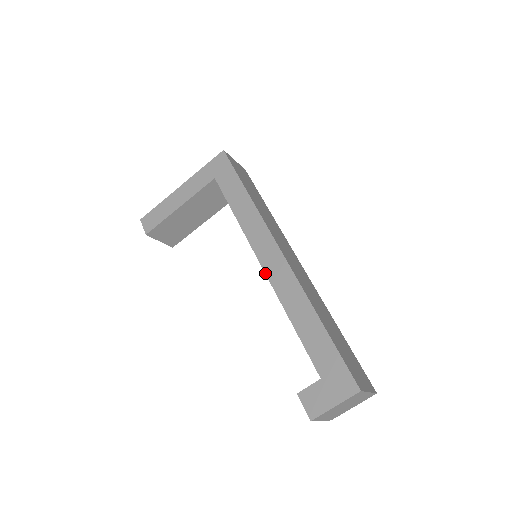
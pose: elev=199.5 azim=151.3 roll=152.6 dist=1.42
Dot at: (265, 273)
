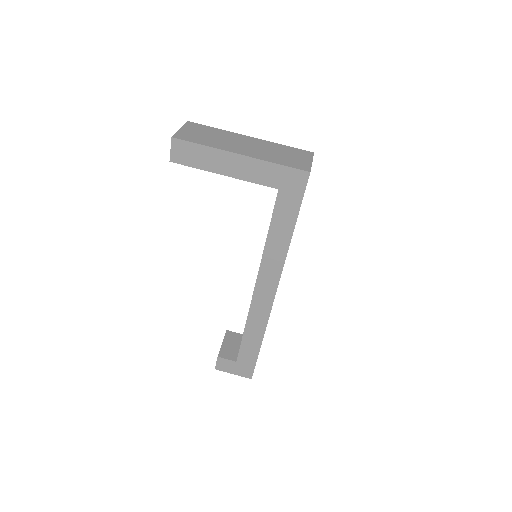
Dot at: (253, 296)
